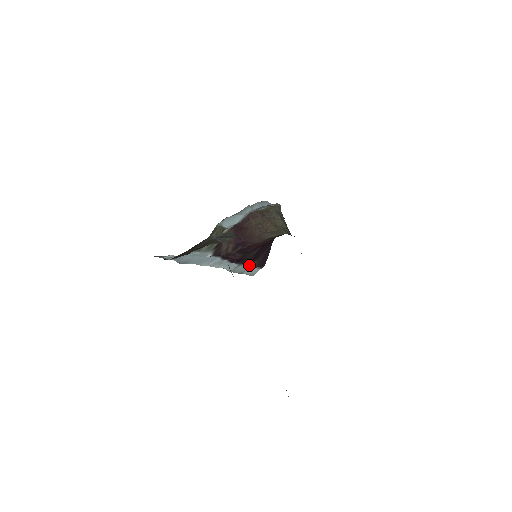
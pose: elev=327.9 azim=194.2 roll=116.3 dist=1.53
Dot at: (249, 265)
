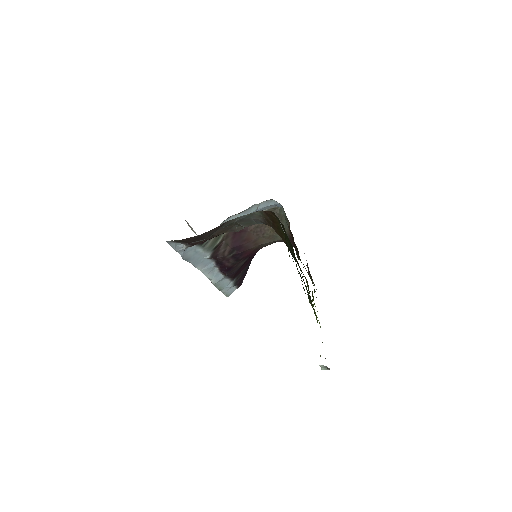
Dot at: (230, 281)
